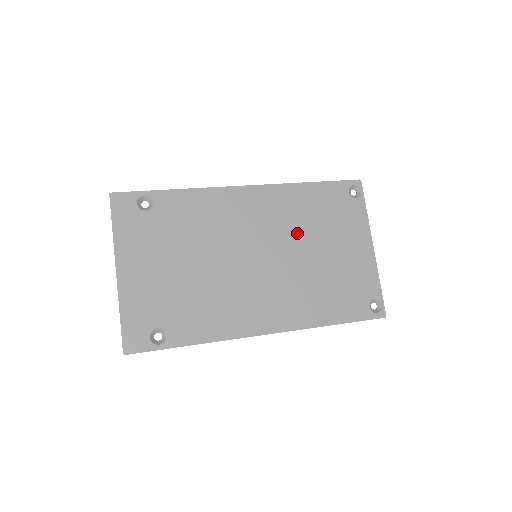
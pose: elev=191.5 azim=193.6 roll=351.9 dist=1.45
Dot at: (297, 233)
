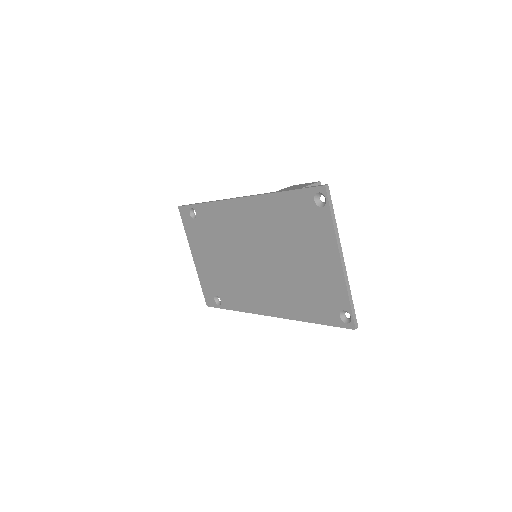
Dot at: (277, 241)
